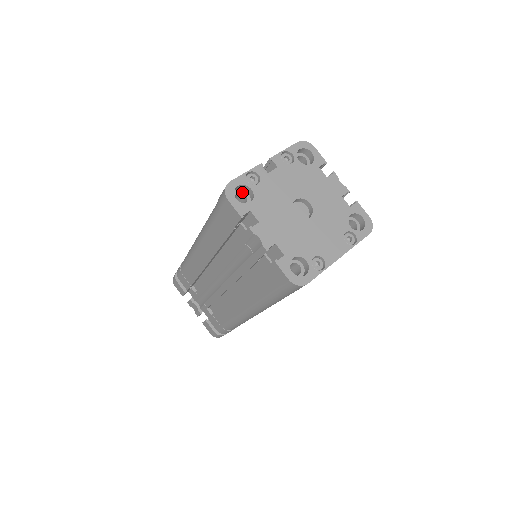
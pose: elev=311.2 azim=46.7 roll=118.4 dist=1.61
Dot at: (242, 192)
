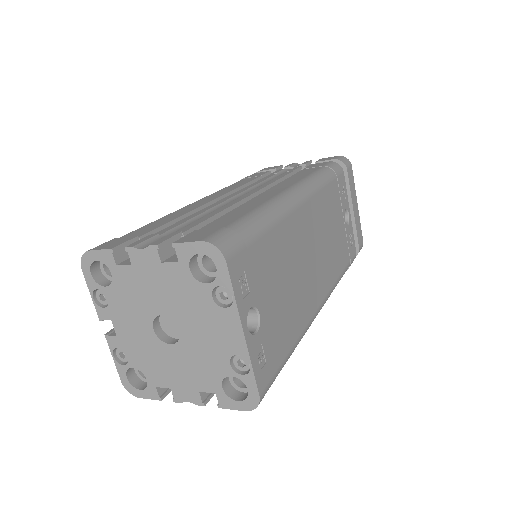
Dot at: occluded
